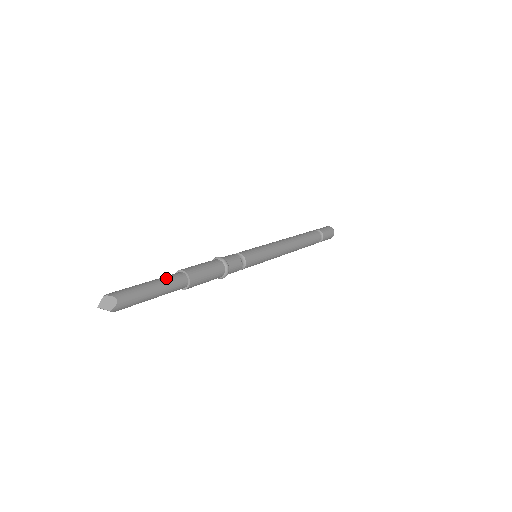
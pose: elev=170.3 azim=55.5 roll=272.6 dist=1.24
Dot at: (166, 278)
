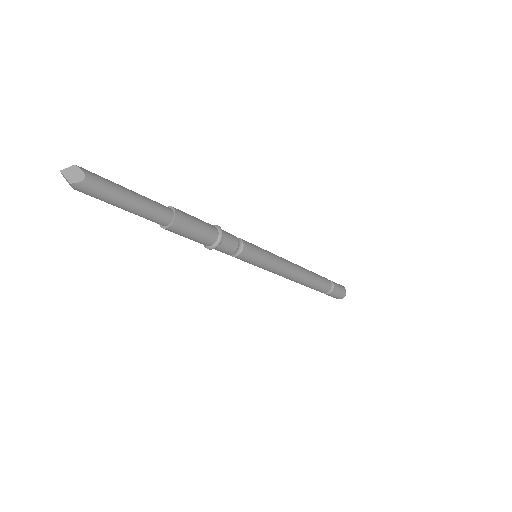
Dot at: (152, 201)
